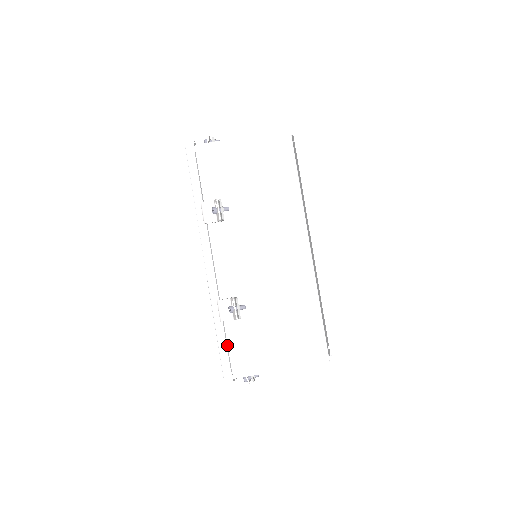
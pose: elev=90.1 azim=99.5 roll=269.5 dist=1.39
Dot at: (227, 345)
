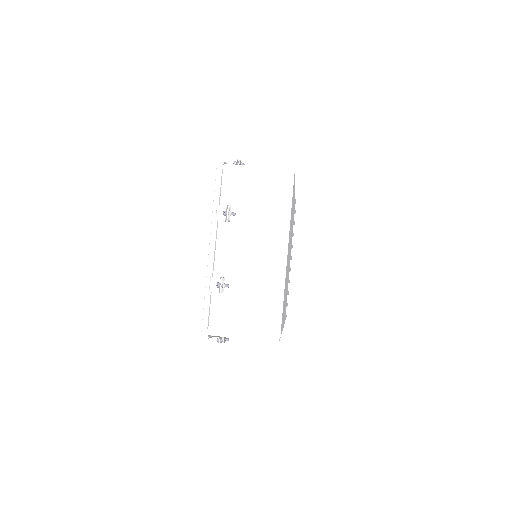
Dot at: (210, 310)
